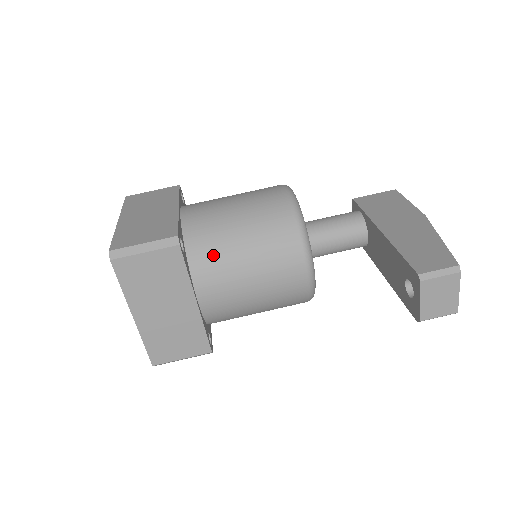
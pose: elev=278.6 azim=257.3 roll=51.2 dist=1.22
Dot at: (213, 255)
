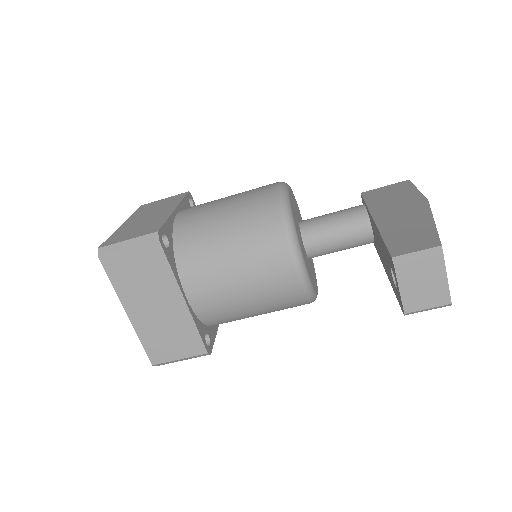
Dot at: (199, 251)
